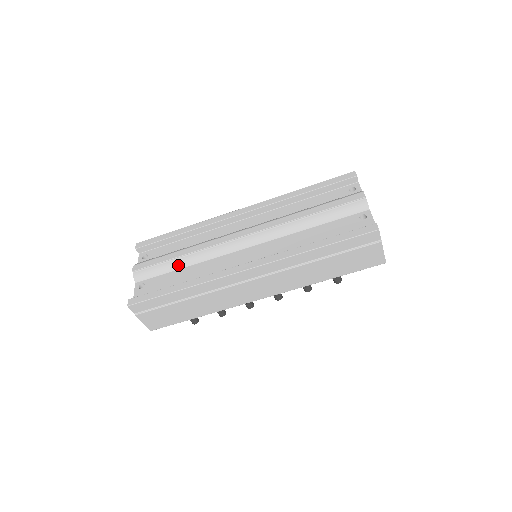
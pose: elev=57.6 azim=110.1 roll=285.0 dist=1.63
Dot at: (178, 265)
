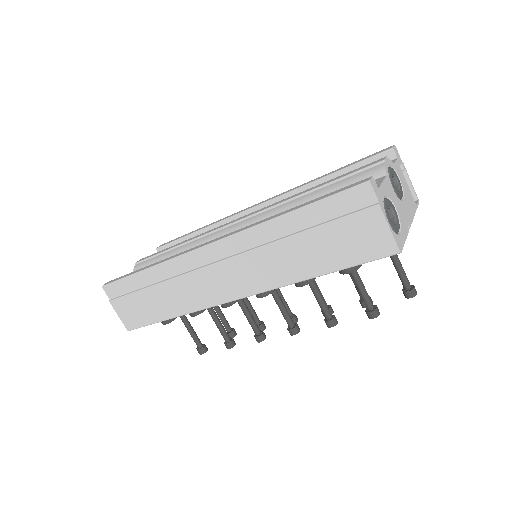
Dot at: (170, 256)
